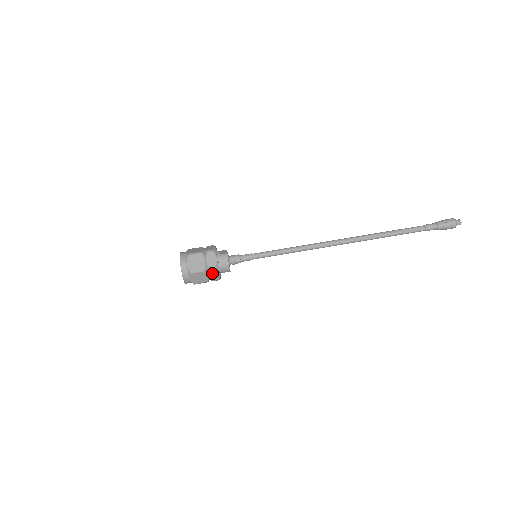
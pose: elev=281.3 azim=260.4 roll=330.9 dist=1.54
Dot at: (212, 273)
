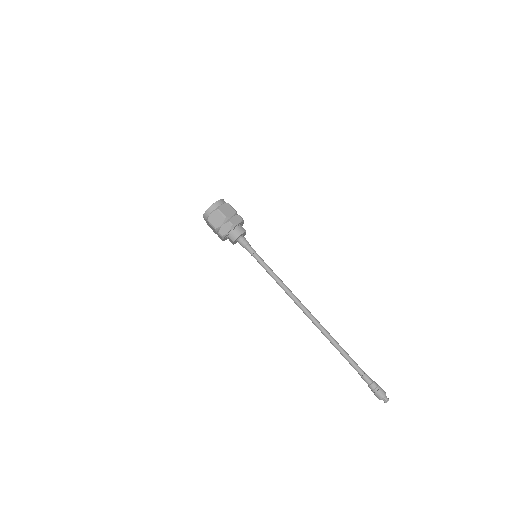
Dot at: (226, 226)
